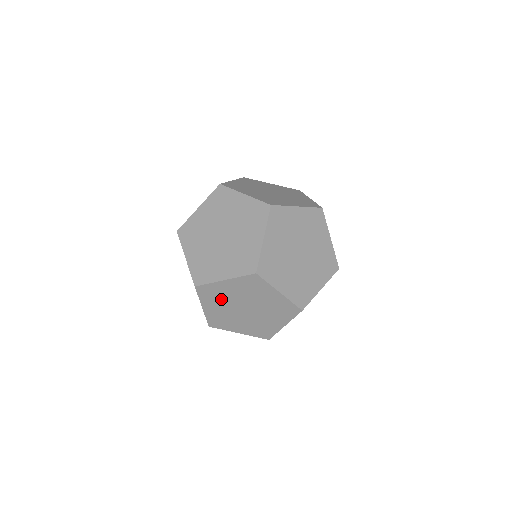
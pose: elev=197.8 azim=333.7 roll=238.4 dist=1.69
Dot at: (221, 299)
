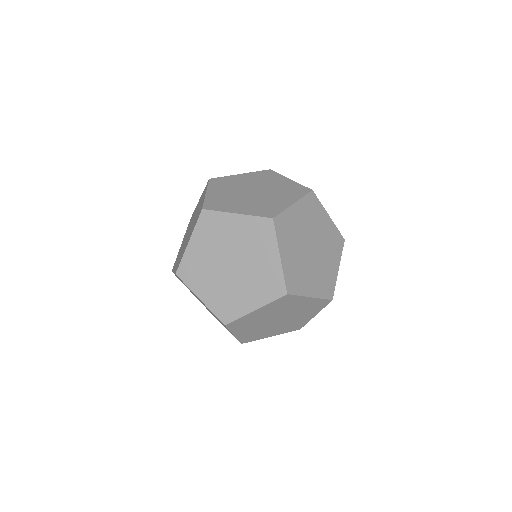
Dot at: occluded
